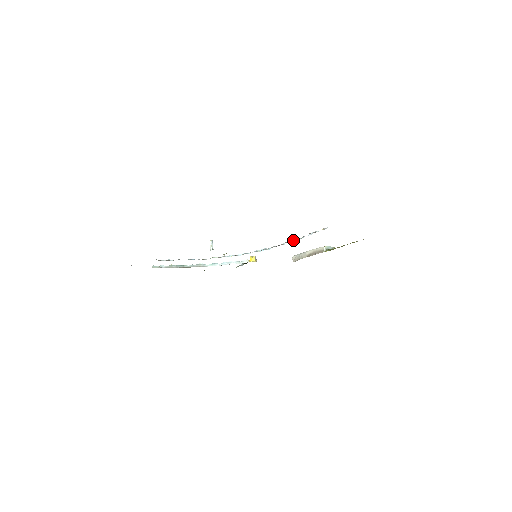
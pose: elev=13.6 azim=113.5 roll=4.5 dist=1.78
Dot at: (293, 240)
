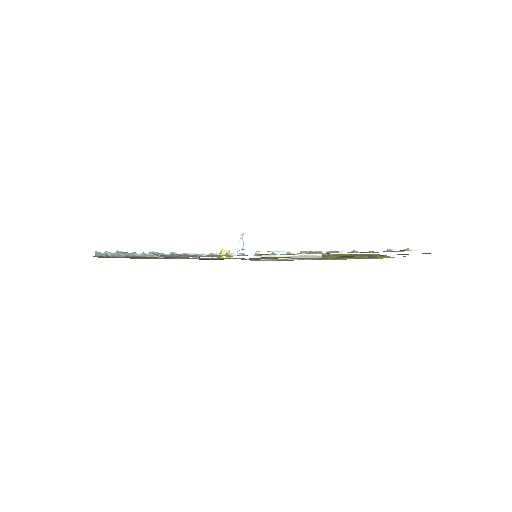
Dot at: (344, 251)
